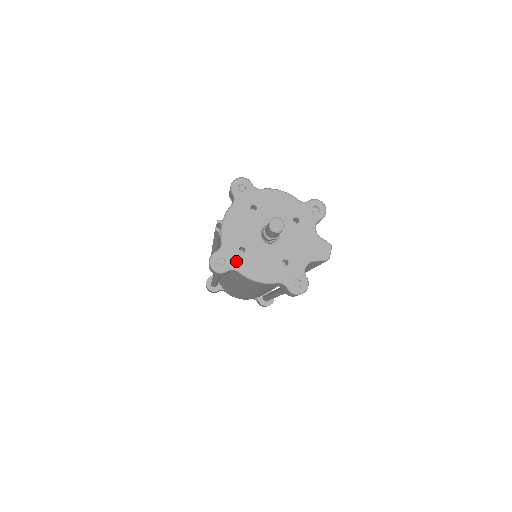
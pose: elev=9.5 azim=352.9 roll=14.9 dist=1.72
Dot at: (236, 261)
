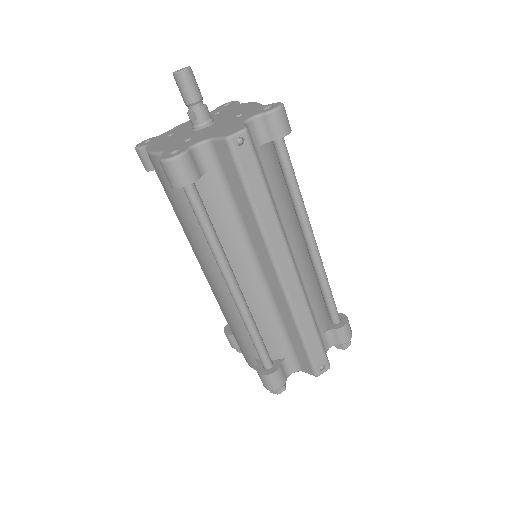
Dot at: (156, 141)
